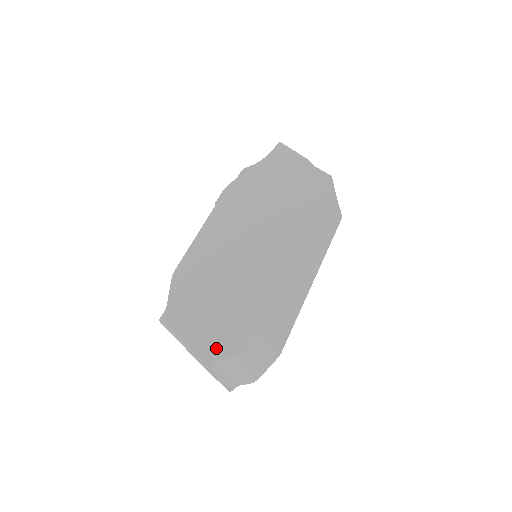
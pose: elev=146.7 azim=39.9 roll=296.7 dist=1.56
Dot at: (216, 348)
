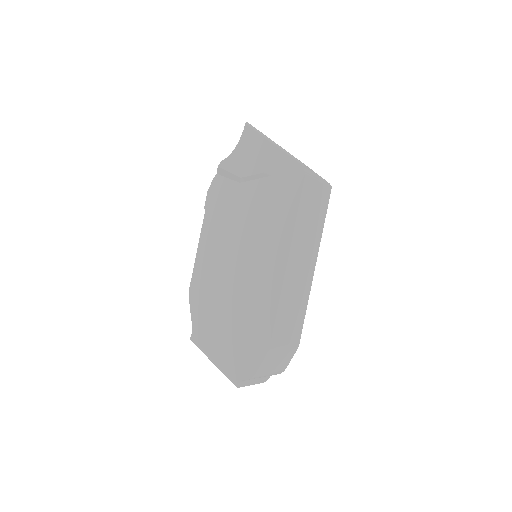
Dot at: (239, 369)
